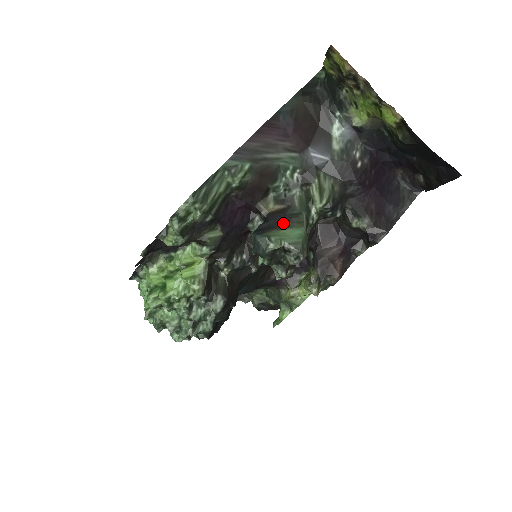
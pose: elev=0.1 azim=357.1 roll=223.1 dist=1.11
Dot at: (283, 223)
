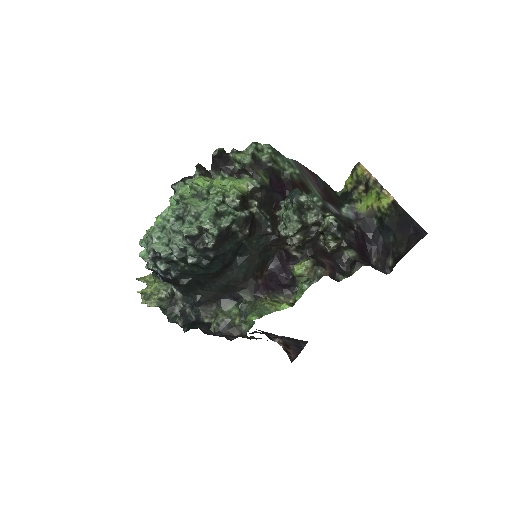
Dot at: occluded
